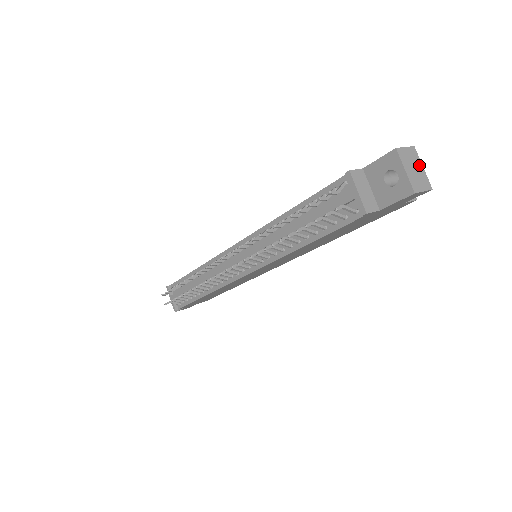
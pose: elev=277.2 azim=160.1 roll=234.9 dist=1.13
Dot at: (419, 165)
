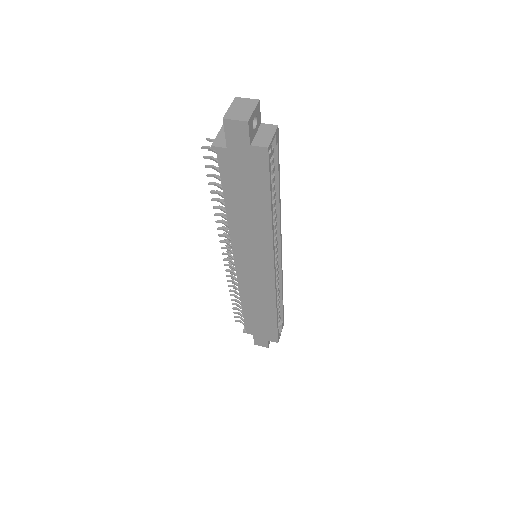
Dot at: (251, 108)
